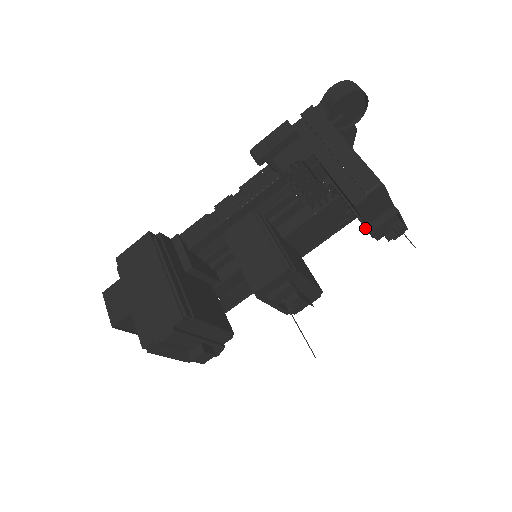
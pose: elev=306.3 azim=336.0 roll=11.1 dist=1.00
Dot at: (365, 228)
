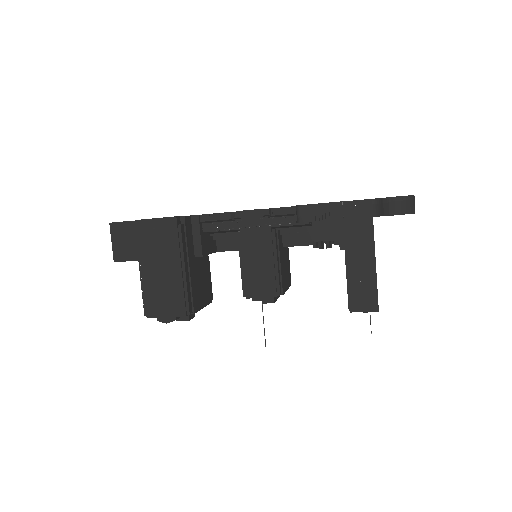
Dot at: occluded
